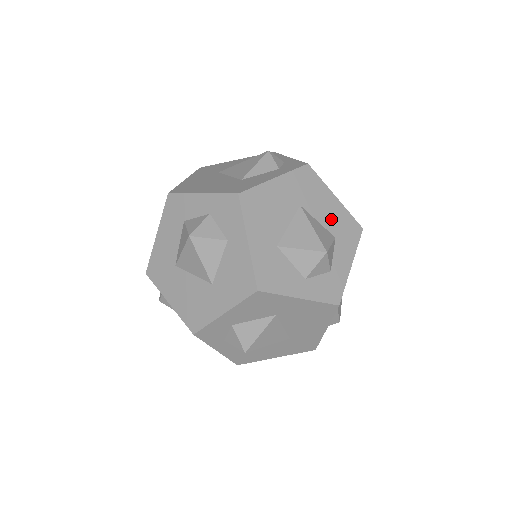
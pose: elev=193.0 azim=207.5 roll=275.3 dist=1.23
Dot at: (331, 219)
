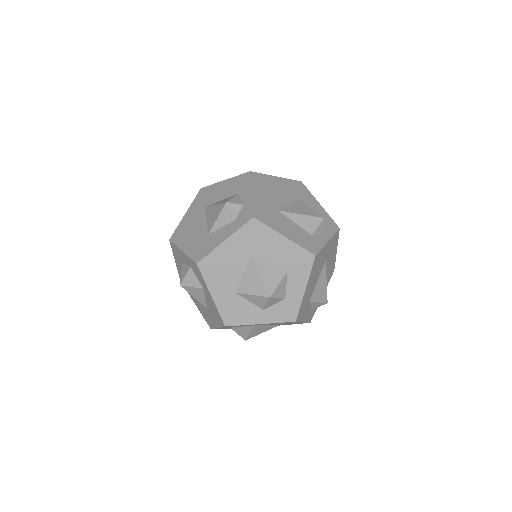
Dot at: (282, 257)
